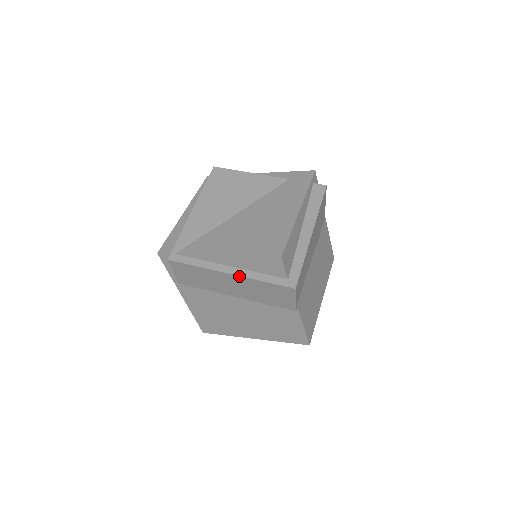
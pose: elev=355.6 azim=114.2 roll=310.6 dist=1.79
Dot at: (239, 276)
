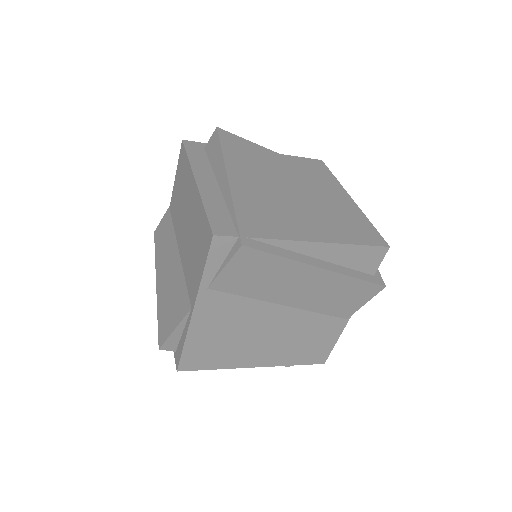
Dot at: (332, 271)
